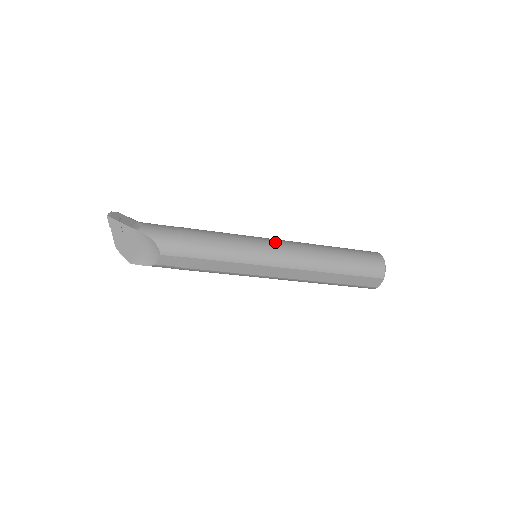
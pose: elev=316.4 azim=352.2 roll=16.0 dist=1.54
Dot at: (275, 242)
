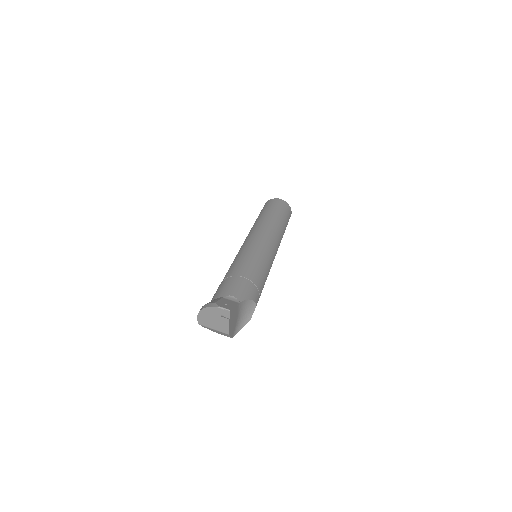
Dot at: (263, 235)
